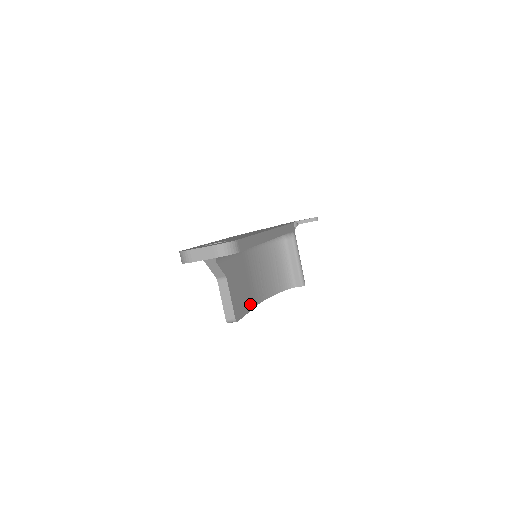
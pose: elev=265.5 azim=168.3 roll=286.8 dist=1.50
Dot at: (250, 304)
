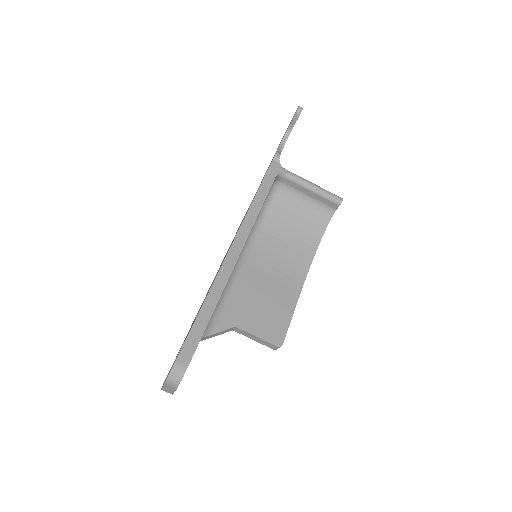
Dot at: (291, 299)
